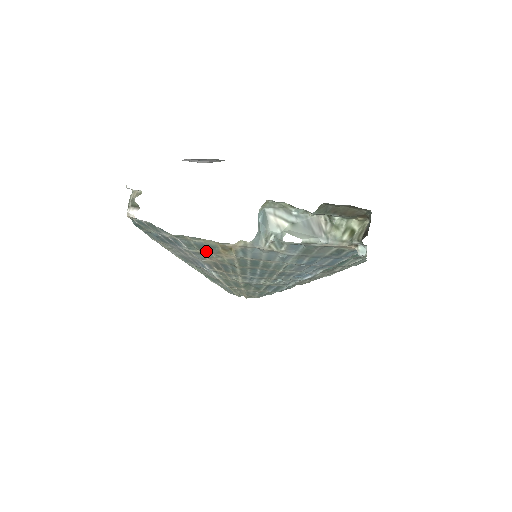
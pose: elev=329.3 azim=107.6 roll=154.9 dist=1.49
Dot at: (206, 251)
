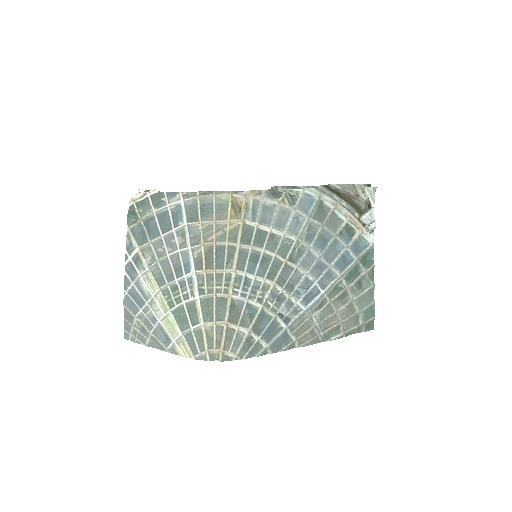
Dot at: (208, 220)
